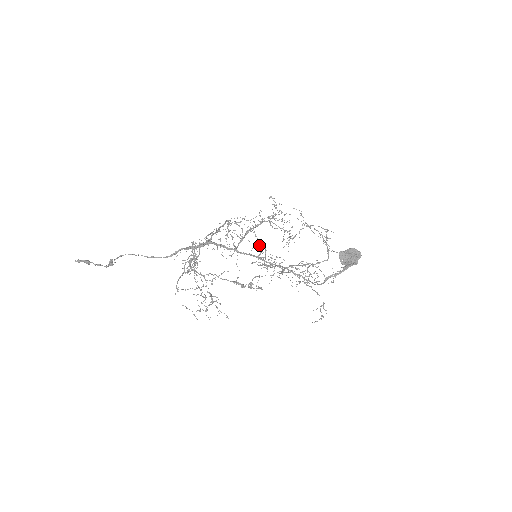
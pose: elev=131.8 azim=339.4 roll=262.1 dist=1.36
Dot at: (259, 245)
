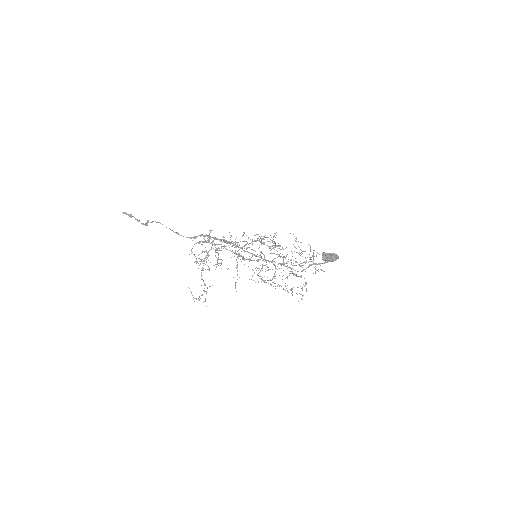
Dot at: (260, 251)
